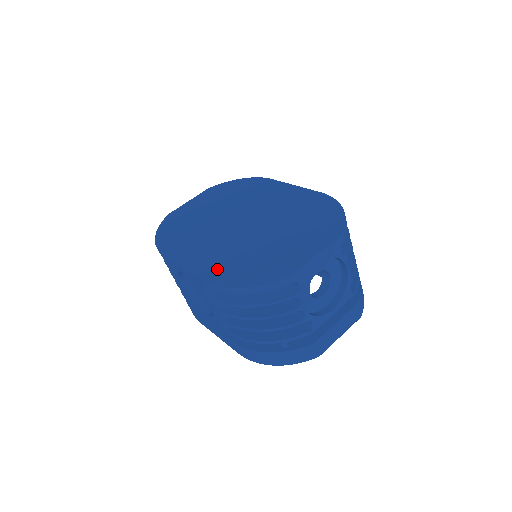
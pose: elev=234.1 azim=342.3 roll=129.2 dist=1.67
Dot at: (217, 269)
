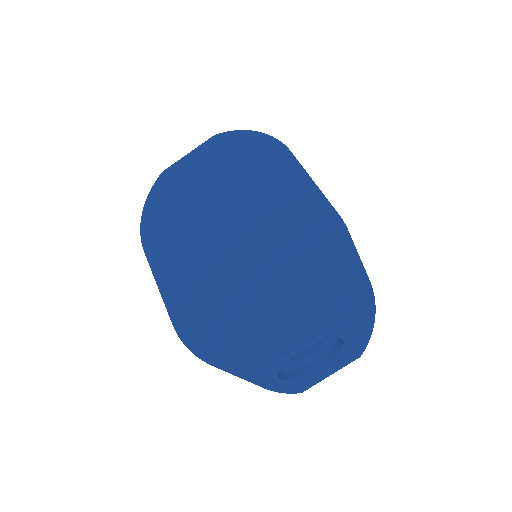
Dot at: (190, 314)
